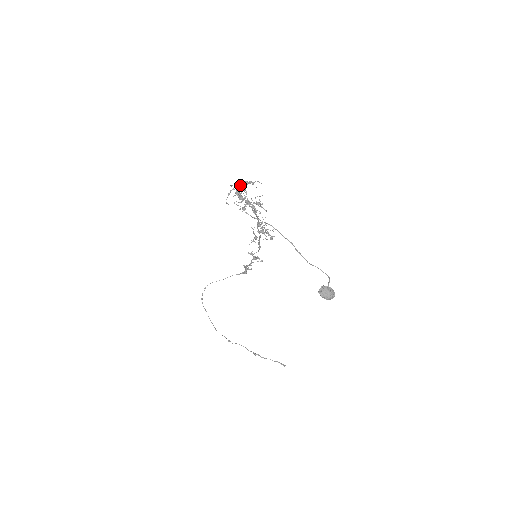
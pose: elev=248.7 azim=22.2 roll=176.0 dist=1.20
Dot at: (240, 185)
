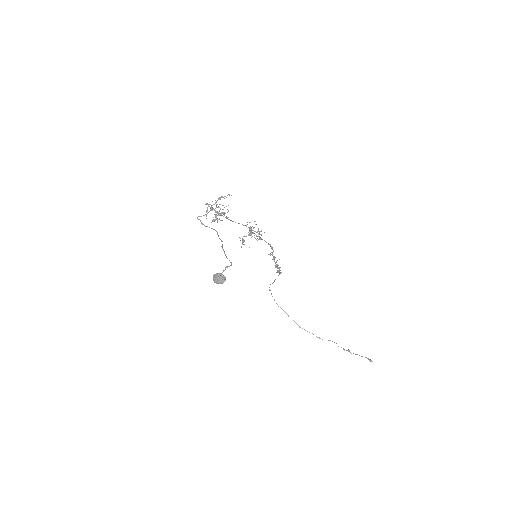
Dot at: occluded
